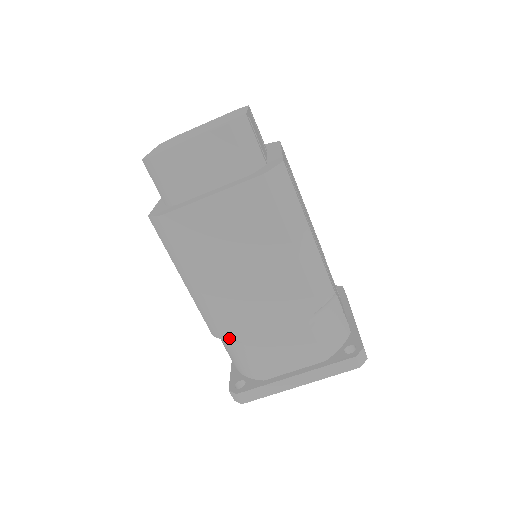
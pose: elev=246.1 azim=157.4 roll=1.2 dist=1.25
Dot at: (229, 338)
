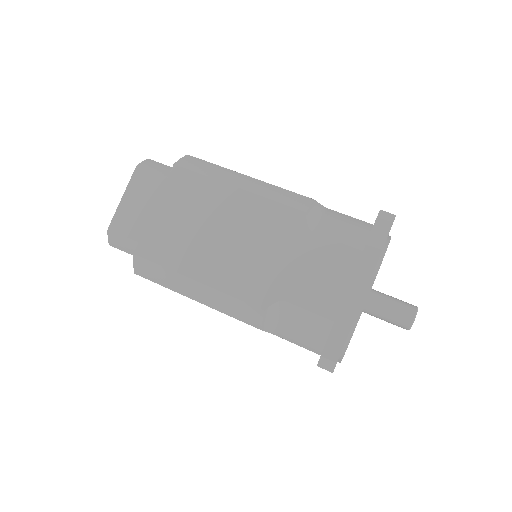
Dot at: (264, 307)
